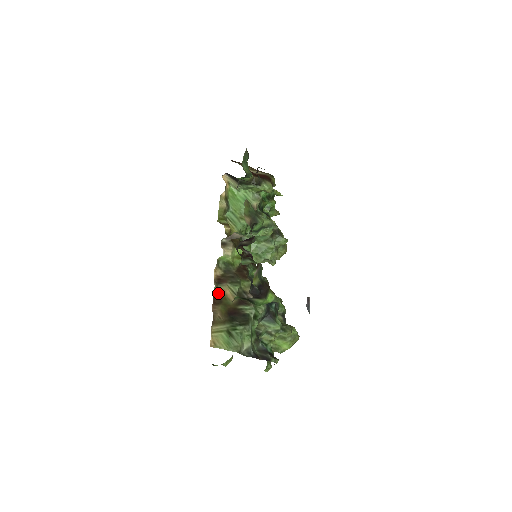
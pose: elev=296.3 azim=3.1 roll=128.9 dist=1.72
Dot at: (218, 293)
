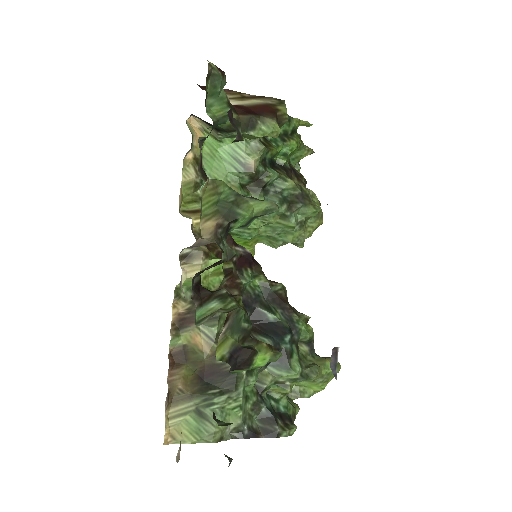
Dot at: (180, 346)
